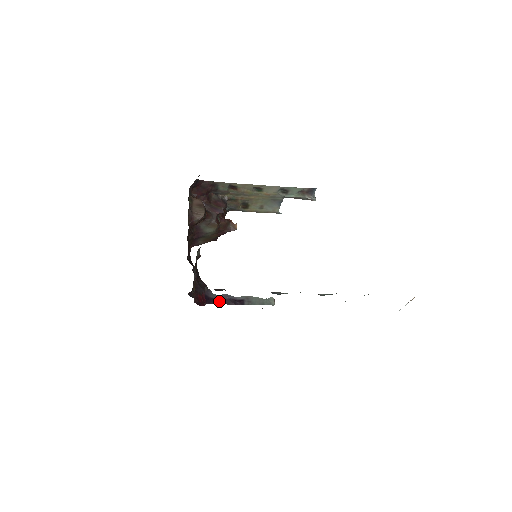
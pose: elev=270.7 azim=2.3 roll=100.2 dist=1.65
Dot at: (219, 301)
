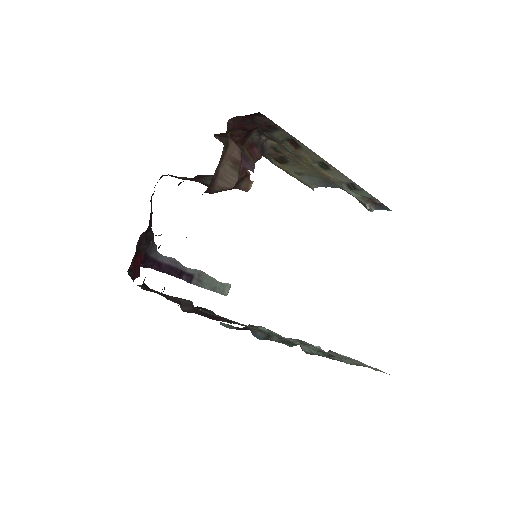
Dot at: (160, 266)
